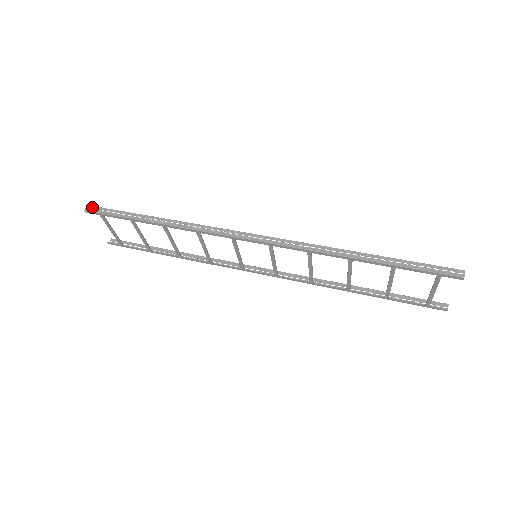
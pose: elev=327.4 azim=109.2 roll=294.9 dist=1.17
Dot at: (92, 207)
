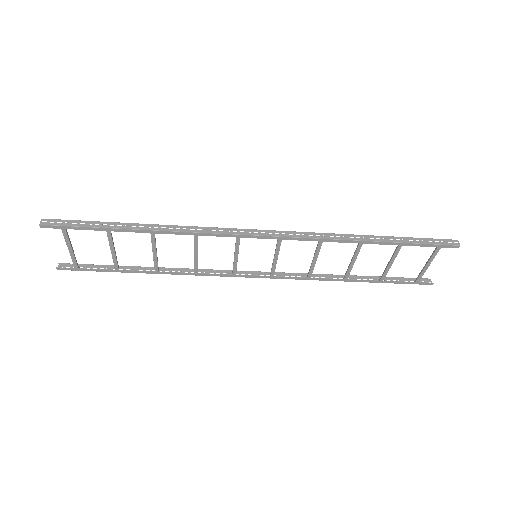
Dot at: (49, 220)
